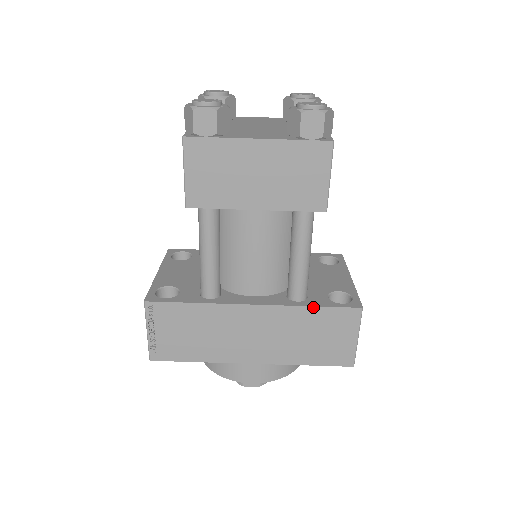
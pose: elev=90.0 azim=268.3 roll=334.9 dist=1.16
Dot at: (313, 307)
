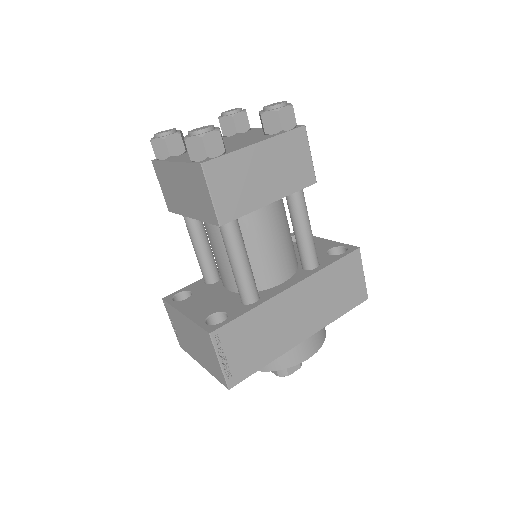
Dot at: (330, 265)
